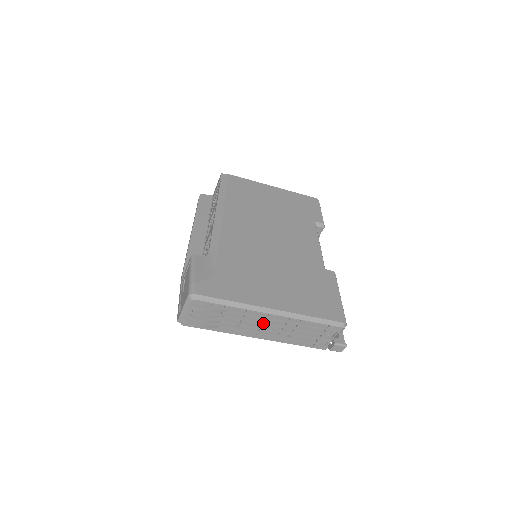
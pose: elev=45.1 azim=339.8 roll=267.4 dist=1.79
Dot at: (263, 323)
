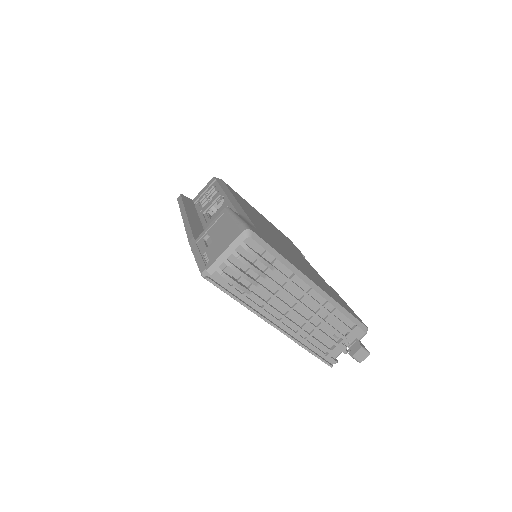
Dot at: (298, 302)
